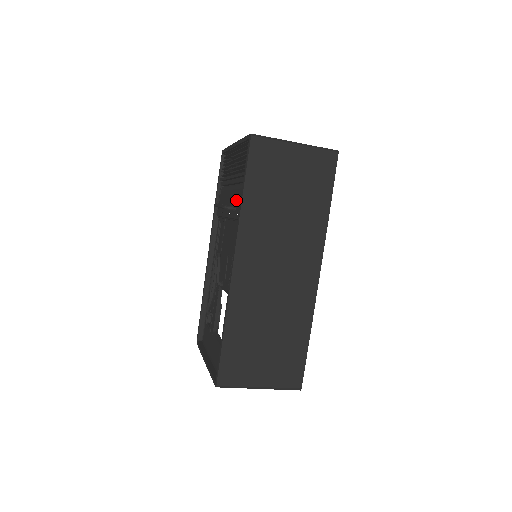
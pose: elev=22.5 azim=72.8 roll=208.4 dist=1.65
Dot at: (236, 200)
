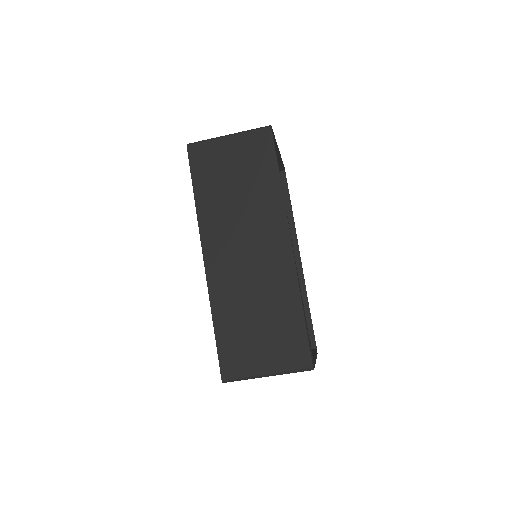
Dot at: occluded
